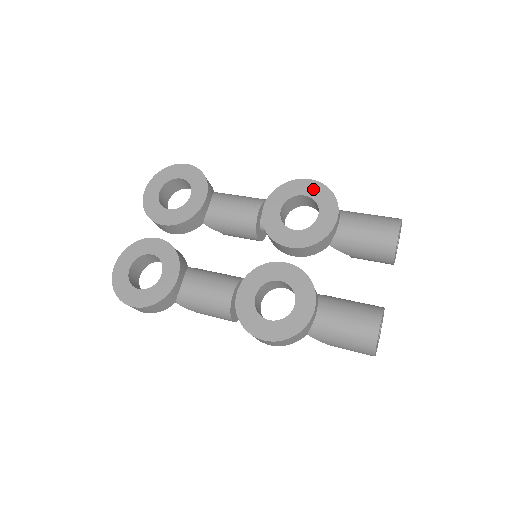
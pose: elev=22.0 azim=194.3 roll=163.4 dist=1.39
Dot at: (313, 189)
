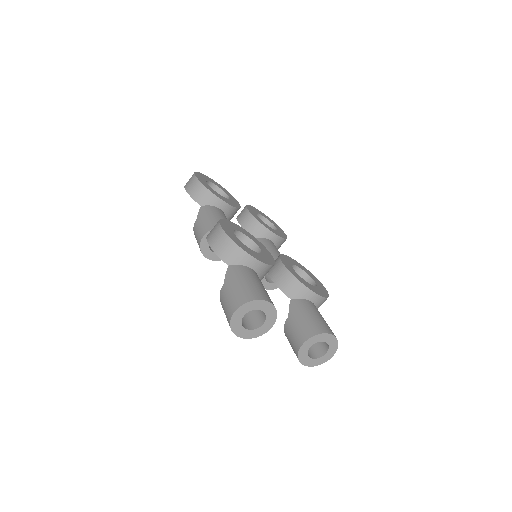
Dot at: (322, 287)
